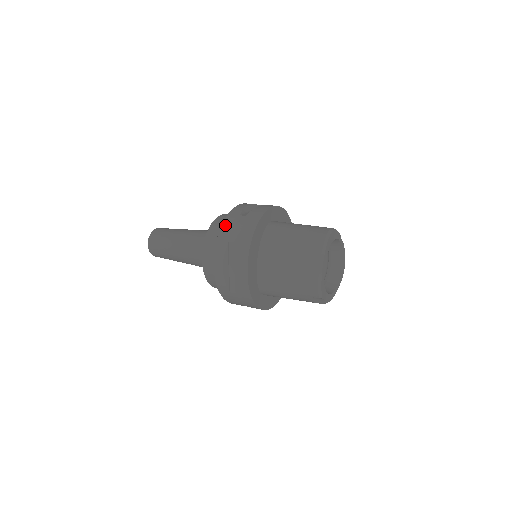
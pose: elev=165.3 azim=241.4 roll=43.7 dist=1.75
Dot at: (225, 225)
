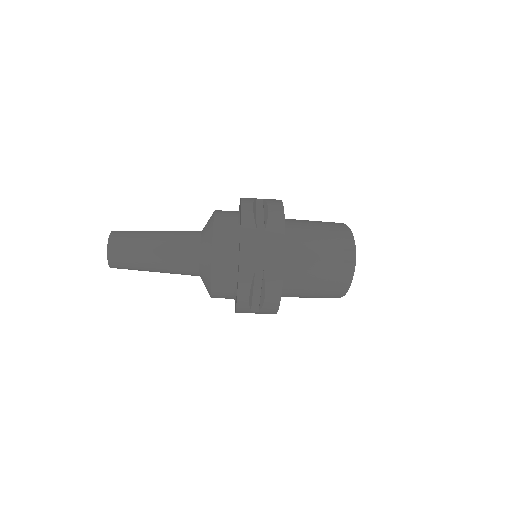
Dot at: occluded
